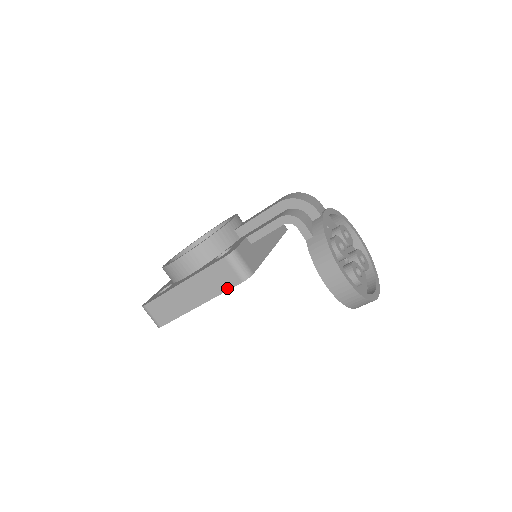
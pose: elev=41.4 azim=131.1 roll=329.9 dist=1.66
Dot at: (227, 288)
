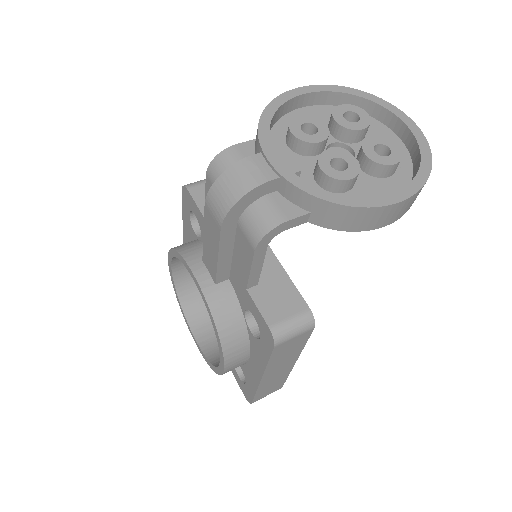
Dot at: (305, 341)
